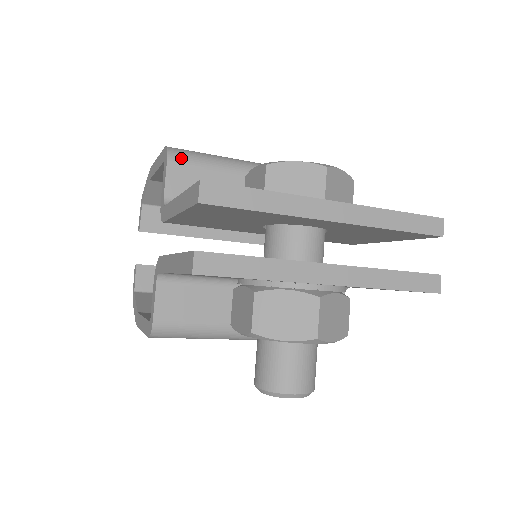
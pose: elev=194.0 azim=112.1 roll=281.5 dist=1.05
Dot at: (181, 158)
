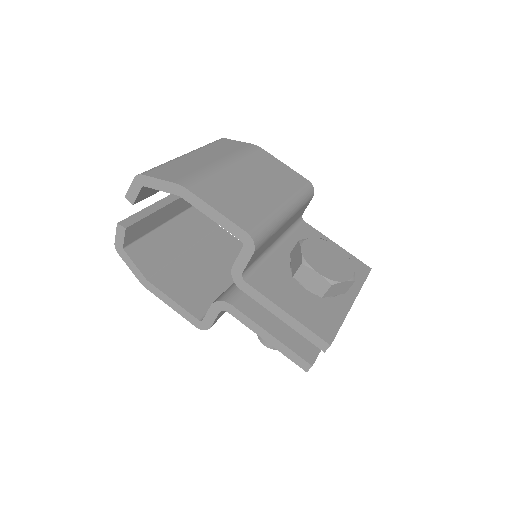
Dot at: (260, 245)
